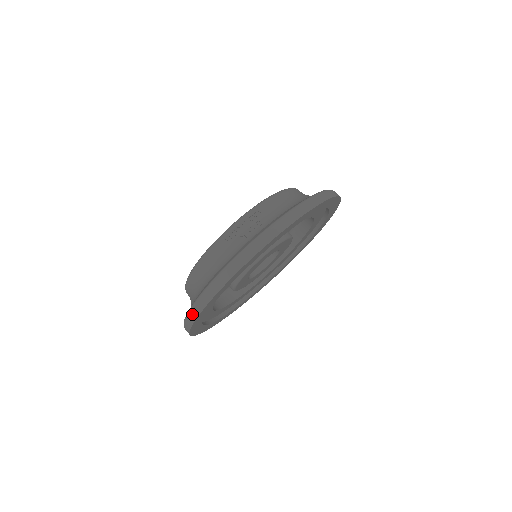
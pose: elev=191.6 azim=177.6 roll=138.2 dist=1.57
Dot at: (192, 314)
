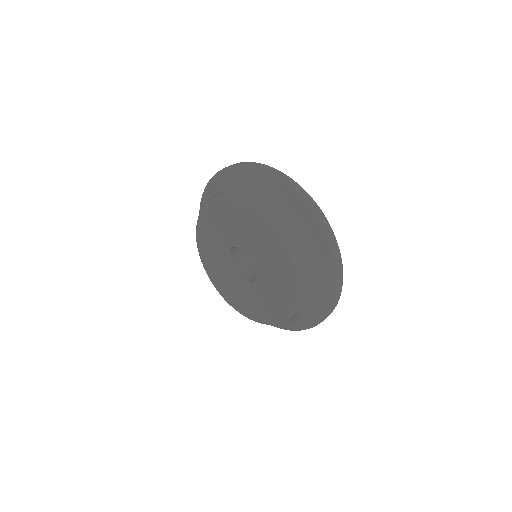
Dot at: occluded
